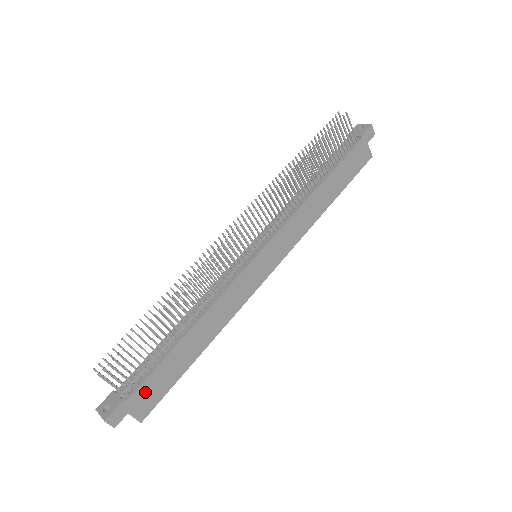
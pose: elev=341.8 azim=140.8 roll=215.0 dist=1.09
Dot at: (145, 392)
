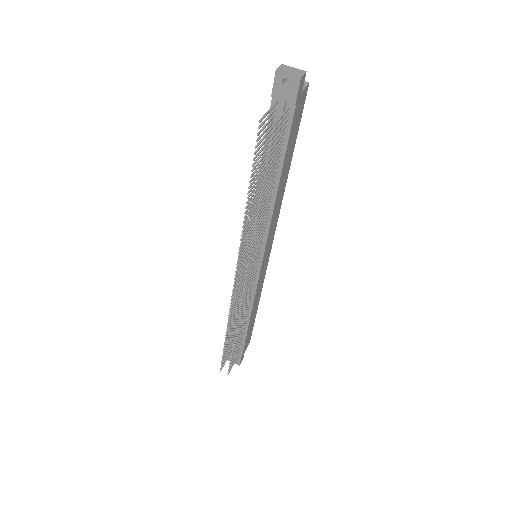
Dot at: (246, 344)
